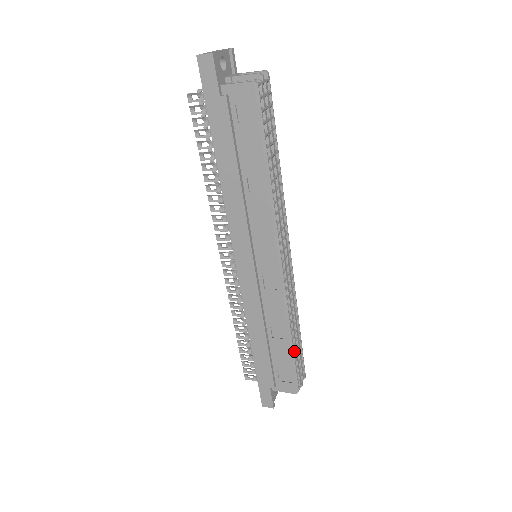
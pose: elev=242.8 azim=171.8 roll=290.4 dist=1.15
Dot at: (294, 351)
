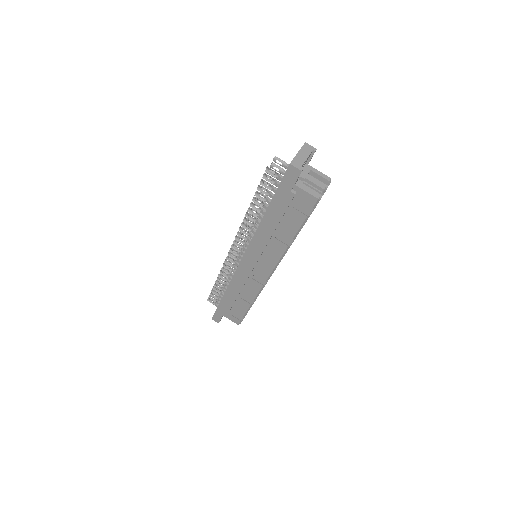
Dot at: occluded
